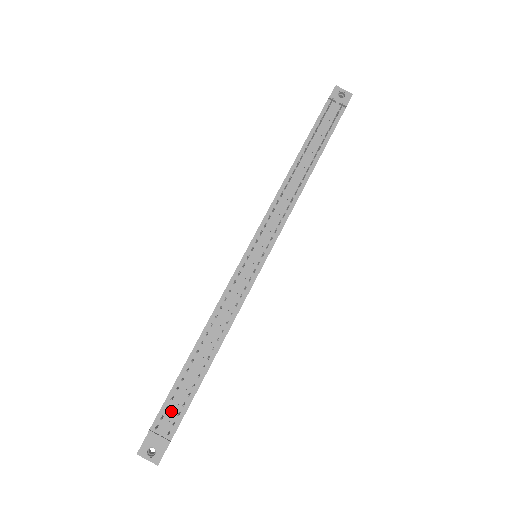
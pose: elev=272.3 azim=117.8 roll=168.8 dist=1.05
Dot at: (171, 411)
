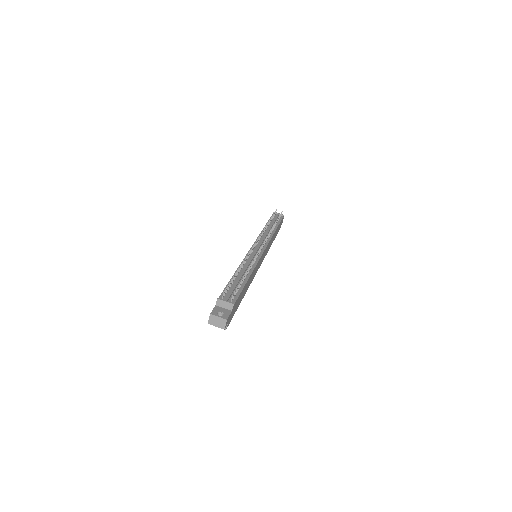
Dot at: (230, 292)
